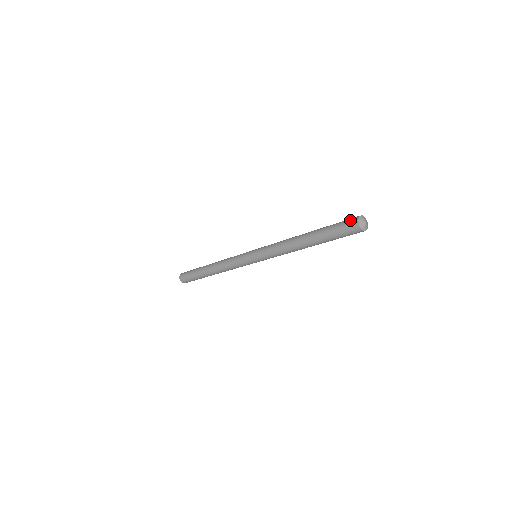
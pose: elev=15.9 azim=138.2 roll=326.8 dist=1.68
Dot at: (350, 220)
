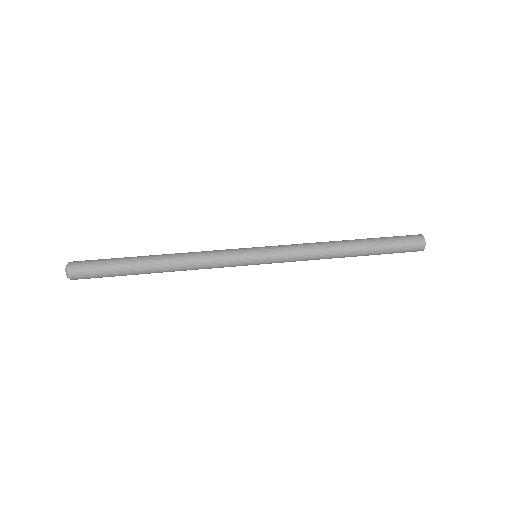
Dot at: (414, 237)
